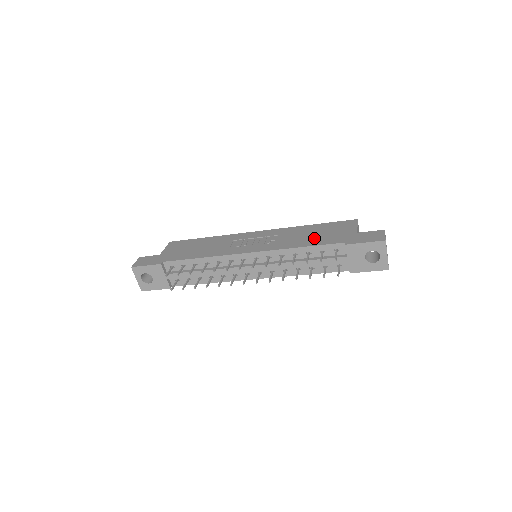
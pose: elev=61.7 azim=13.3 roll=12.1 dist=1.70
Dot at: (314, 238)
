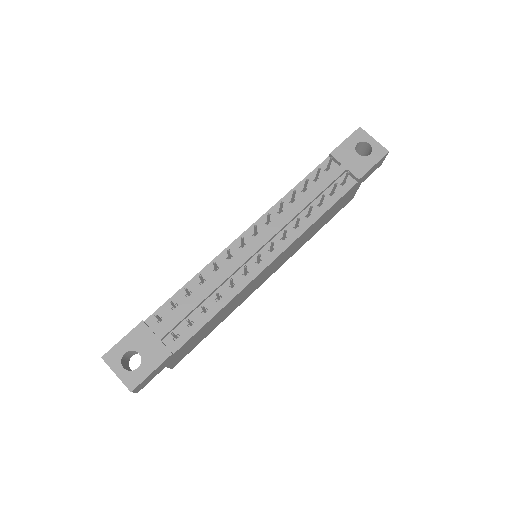
Dot at: occluded
